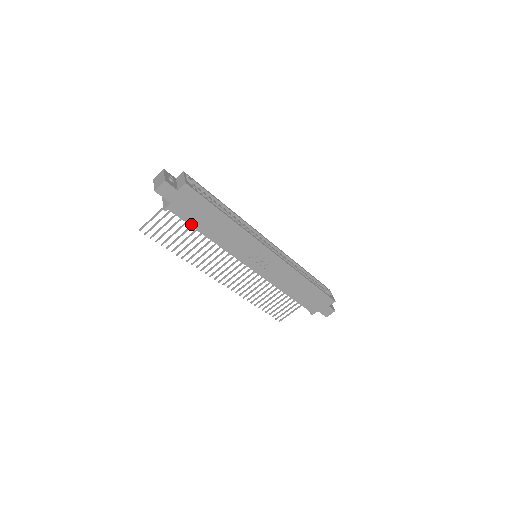
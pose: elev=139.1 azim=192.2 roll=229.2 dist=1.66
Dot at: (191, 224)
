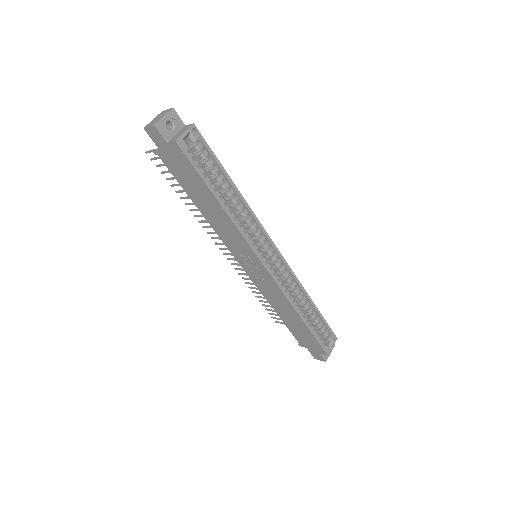
Dot at: (181, 184)
